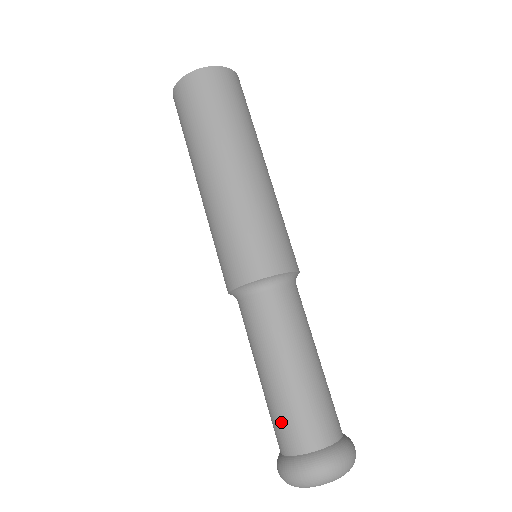
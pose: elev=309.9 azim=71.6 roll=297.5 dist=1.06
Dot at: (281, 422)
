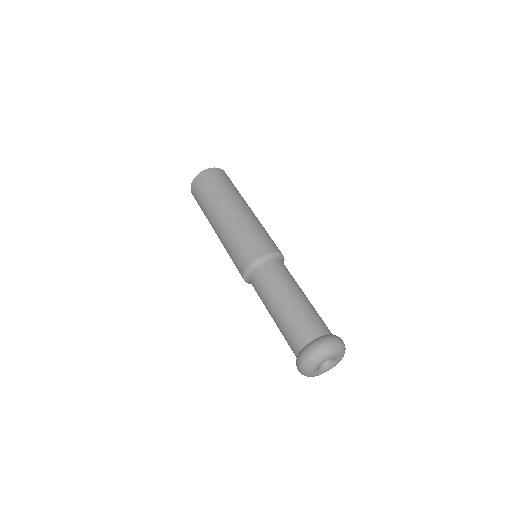
Dot at: (288, 336)
